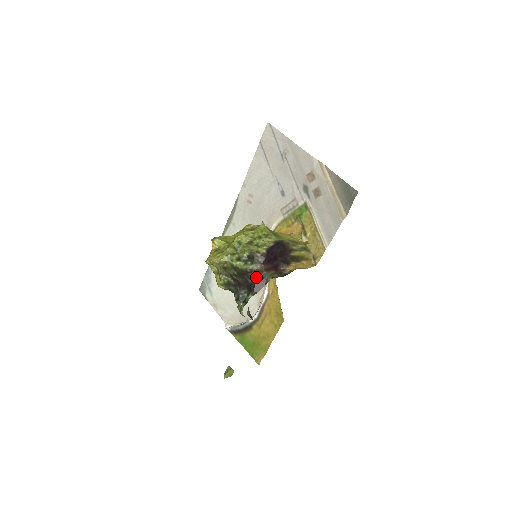
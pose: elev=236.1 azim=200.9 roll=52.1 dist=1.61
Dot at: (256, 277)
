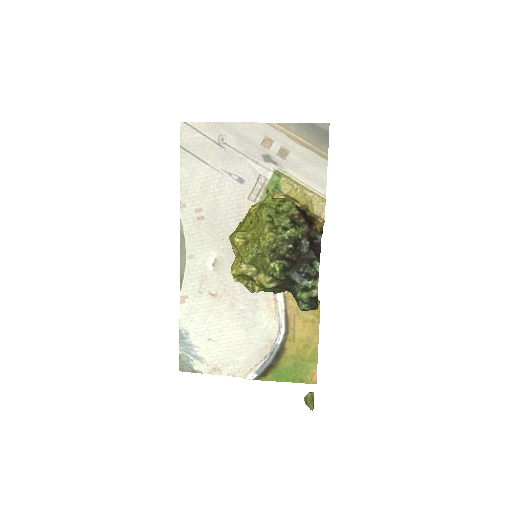
Dot at: (309, 240)
